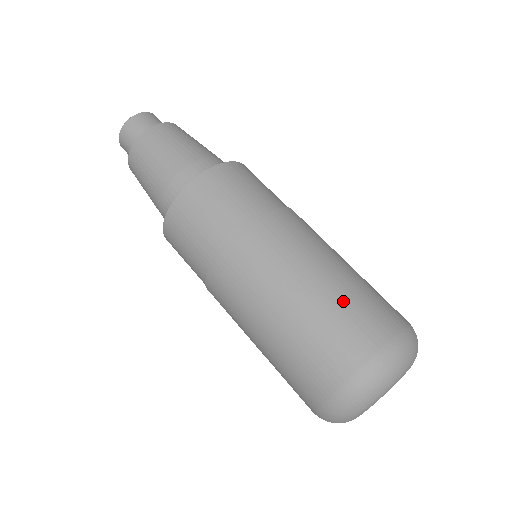
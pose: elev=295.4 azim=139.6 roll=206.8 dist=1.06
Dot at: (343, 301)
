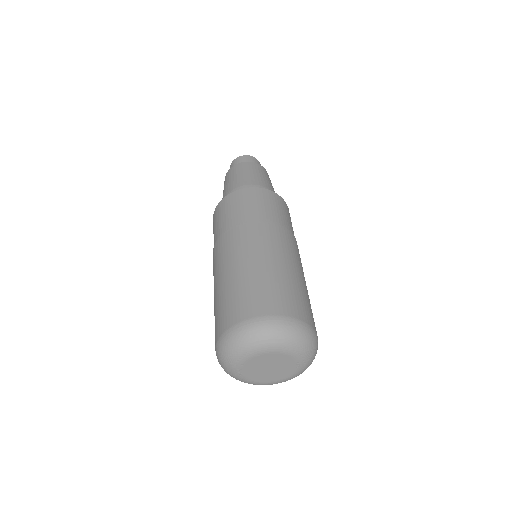
Dot at: (291, 285)
